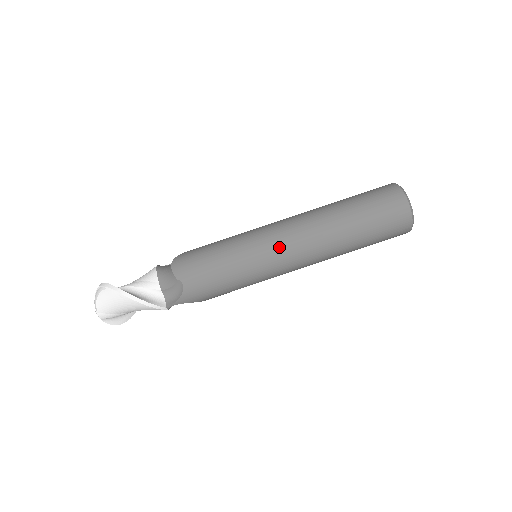
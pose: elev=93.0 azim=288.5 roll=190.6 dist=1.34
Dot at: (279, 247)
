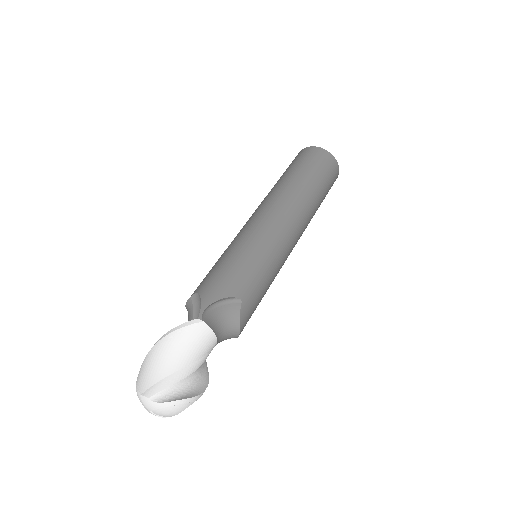
Dot at: (248, 222)
